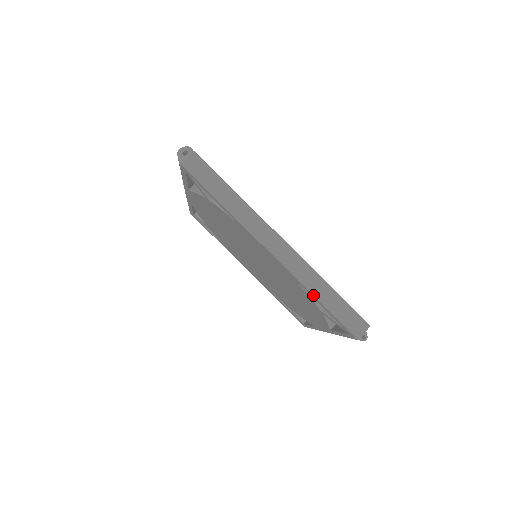
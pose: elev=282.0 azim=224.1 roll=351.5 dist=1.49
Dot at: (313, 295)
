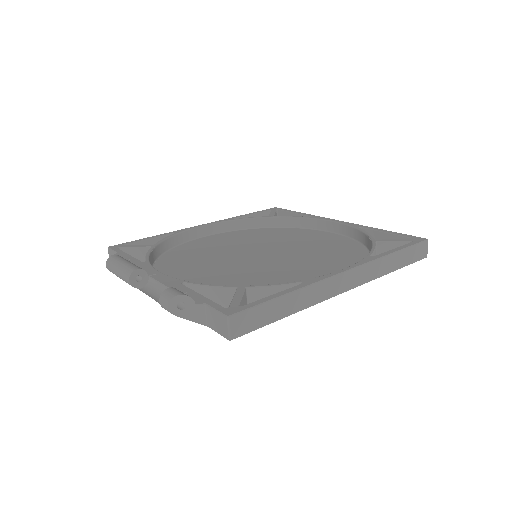
Dot at: occluded
